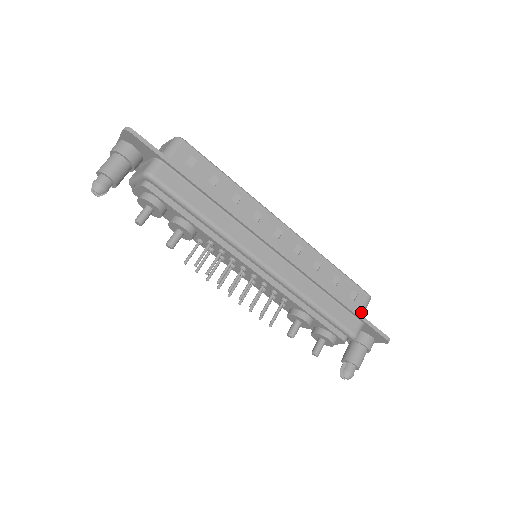
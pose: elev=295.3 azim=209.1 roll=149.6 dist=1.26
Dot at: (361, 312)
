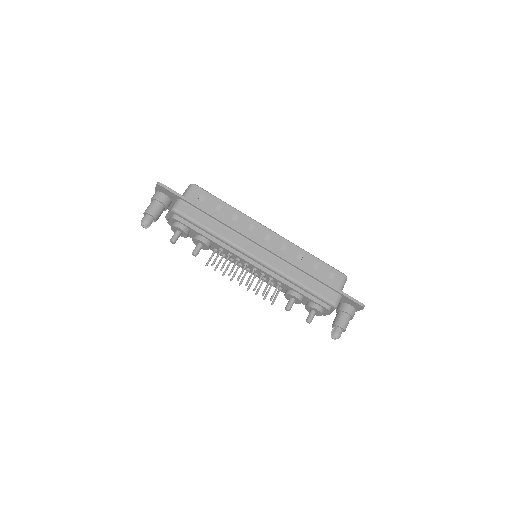
Dot at: (339, 287)
